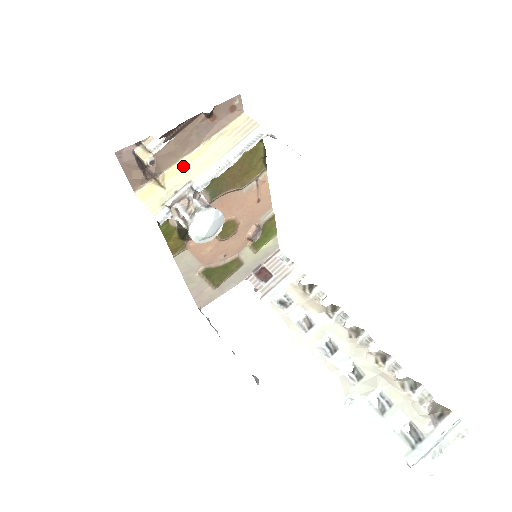
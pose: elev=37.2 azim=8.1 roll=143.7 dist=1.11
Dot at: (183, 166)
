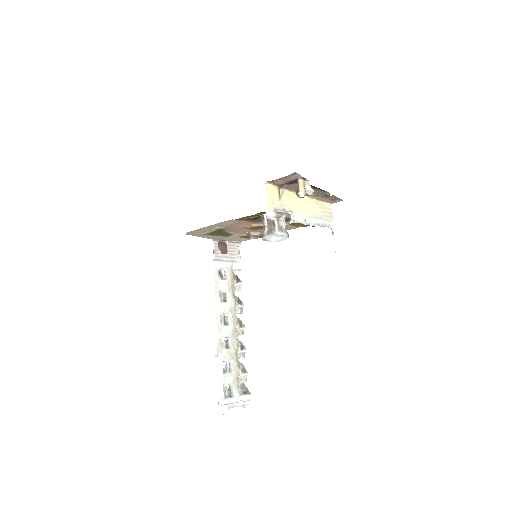
Dot at: (294, 198)
